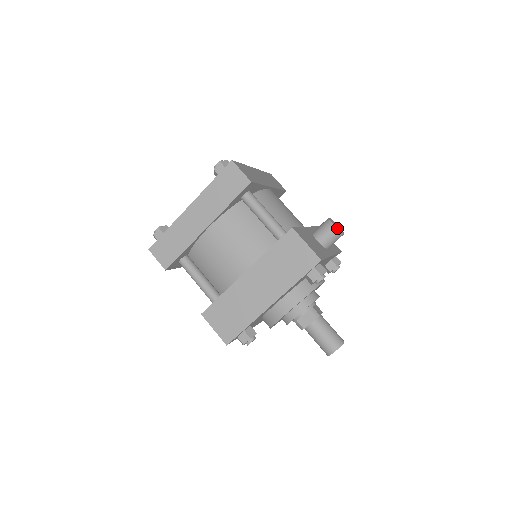
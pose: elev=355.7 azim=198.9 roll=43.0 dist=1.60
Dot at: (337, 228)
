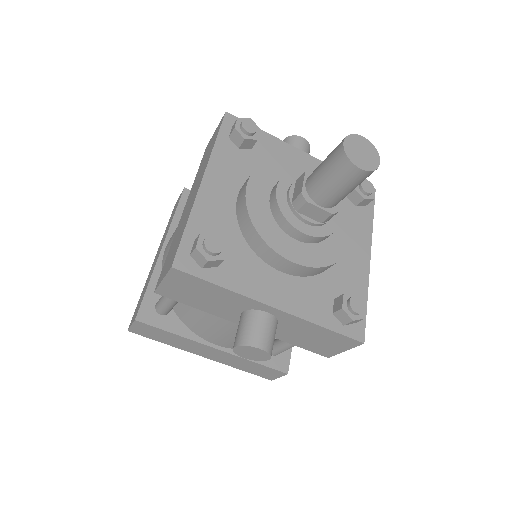
Dot at: (288, 139)
